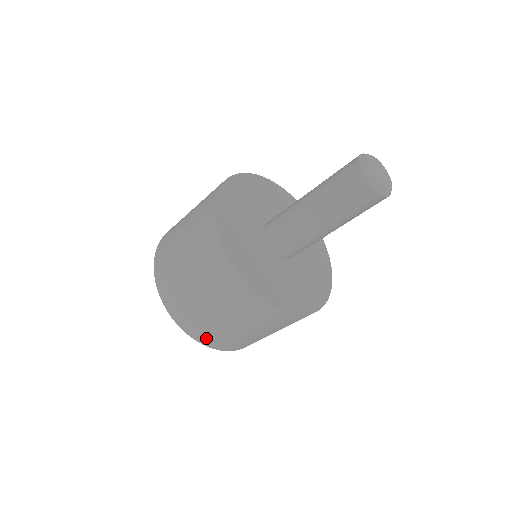
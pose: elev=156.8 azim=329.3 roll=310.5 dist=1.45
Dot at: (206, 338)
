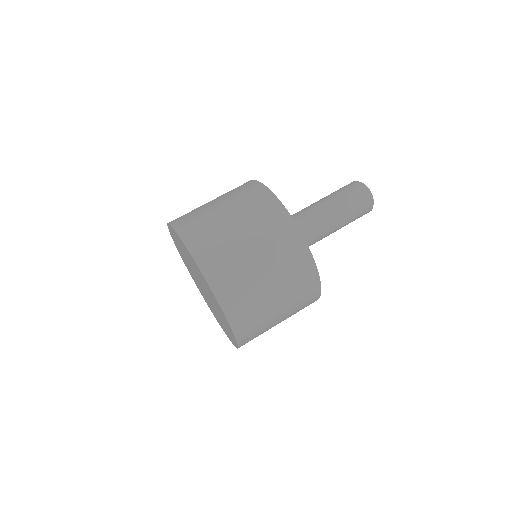
Dot at: (248, 337)
